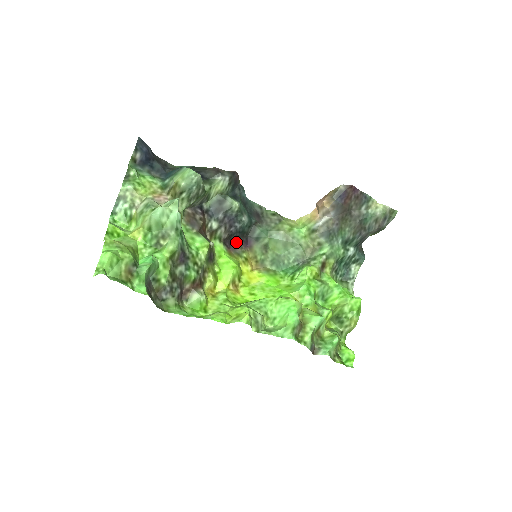
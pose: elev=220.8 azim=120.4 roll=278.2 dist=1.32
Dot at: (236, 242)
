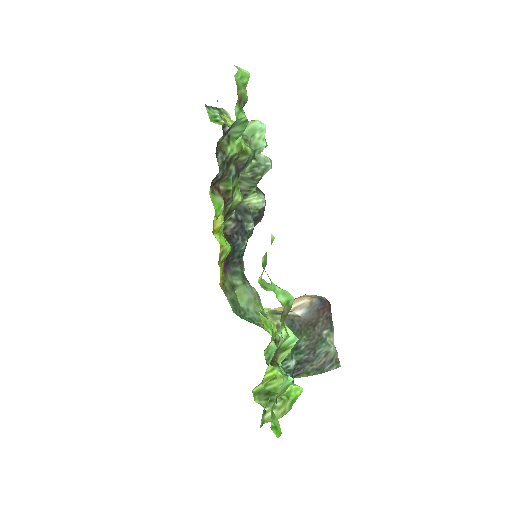
Dot at: occluded
